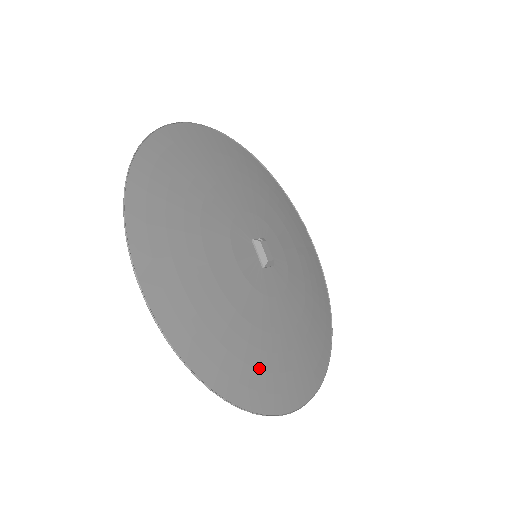
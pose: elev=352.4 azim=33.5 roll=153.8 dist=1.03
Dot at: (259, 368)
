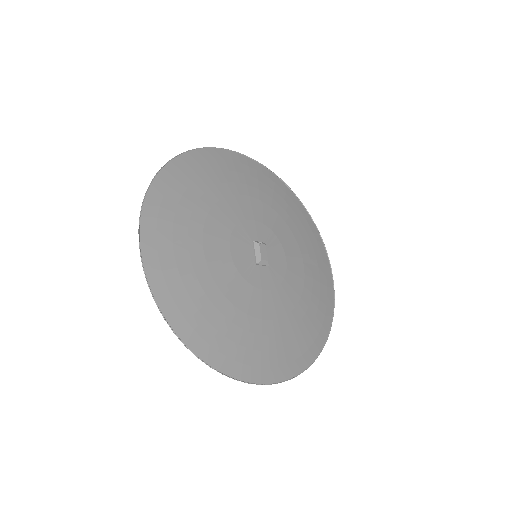
Dot at: (225, 335)
